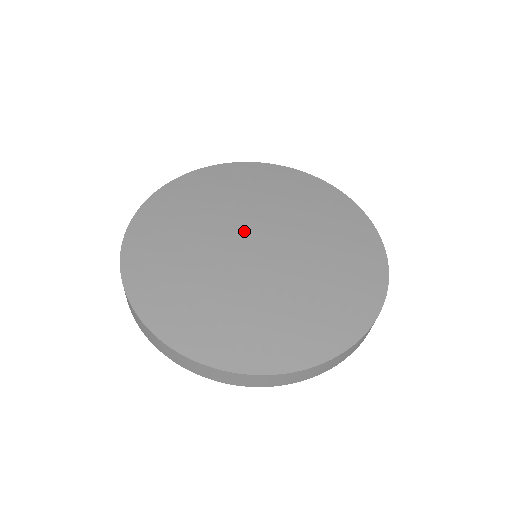
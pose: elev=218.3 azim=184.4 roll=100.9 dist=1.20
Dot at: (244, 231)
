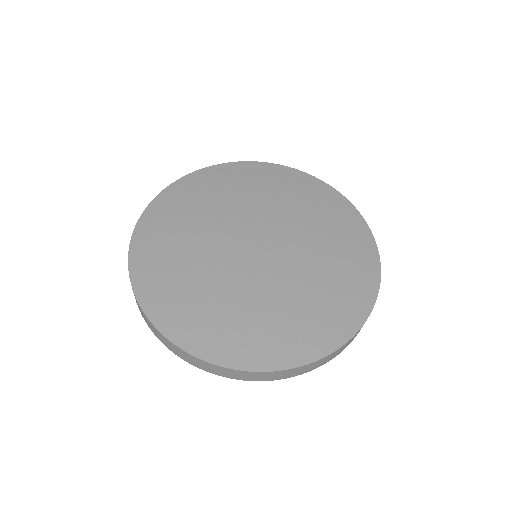
Dot at: (238, 243)
